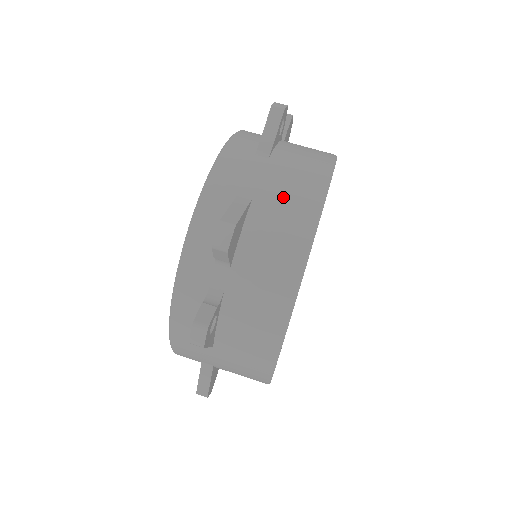
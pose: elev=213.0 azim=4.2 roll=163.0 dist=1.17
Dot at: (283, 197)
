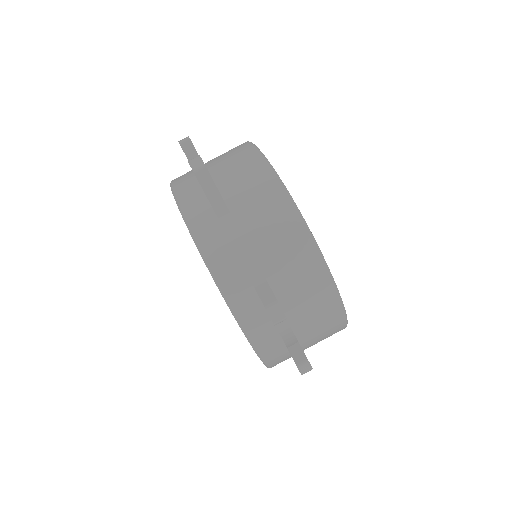
Dot at: (273, 238)
